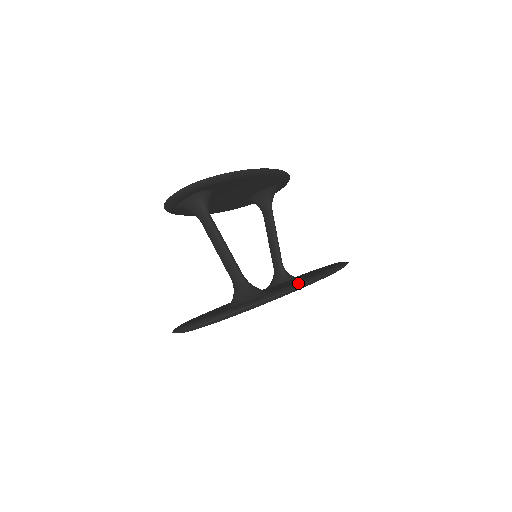
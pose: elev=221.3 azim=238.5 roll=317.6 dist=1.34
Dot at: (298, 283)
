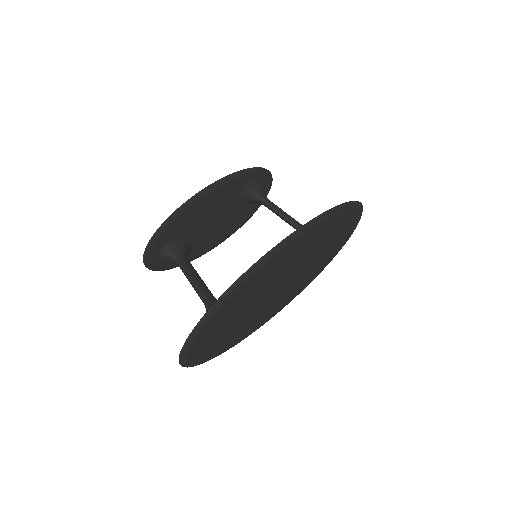
Dot at: (228, 288)
